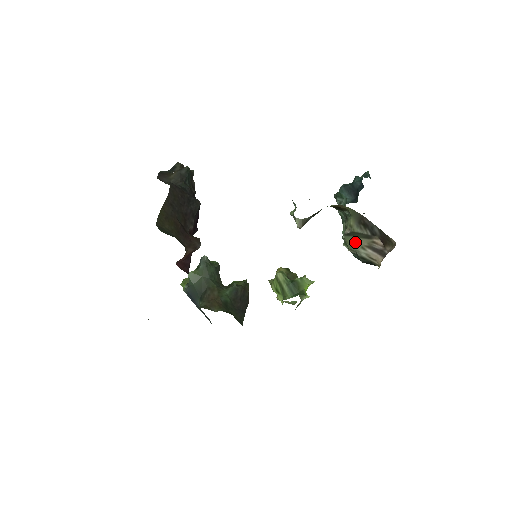
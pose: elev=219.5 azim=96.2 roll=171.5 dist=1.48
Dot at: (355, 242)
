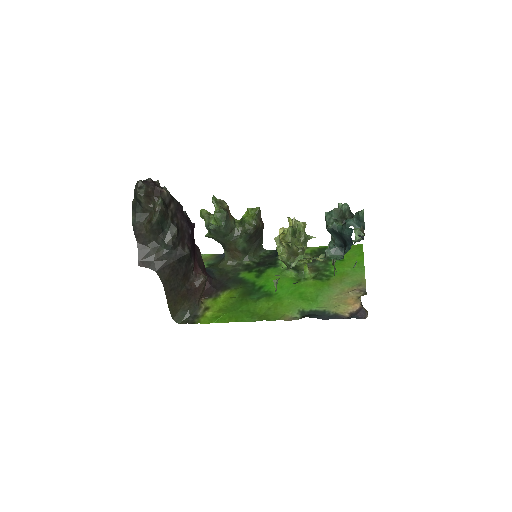
Dot at: occluded
